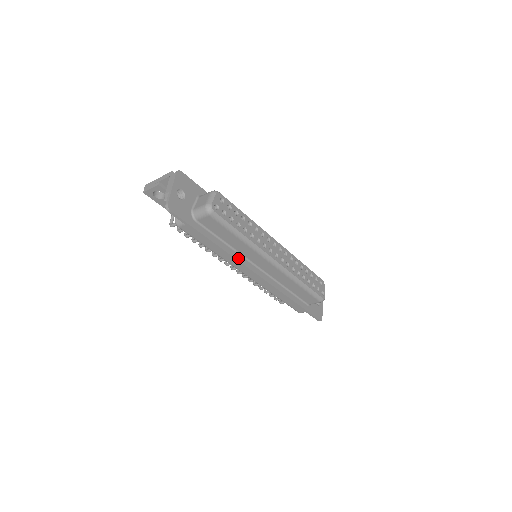
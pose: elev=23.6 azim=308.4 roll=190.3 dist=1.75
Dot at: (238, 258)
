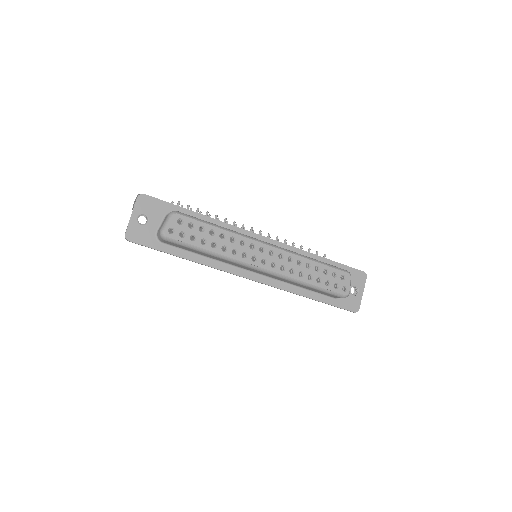
Dot at: (221, 267)
